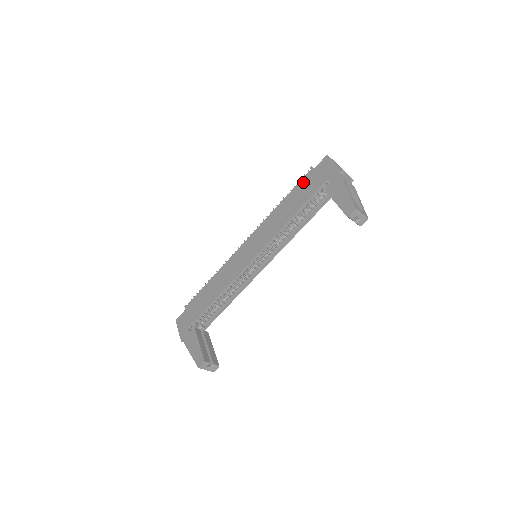
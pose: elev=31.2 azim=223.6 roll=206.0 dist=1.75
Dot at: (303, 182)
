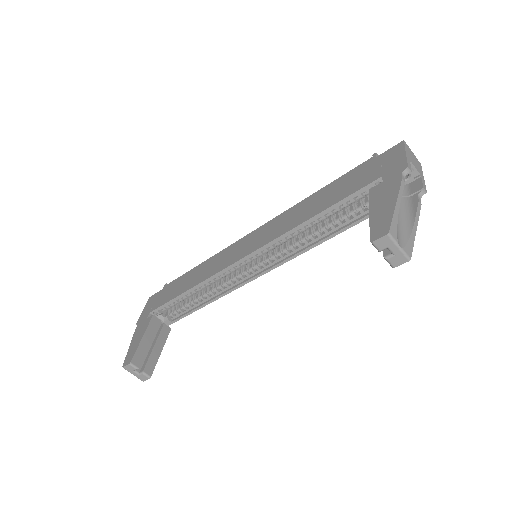
Dot at: (353, 172)
